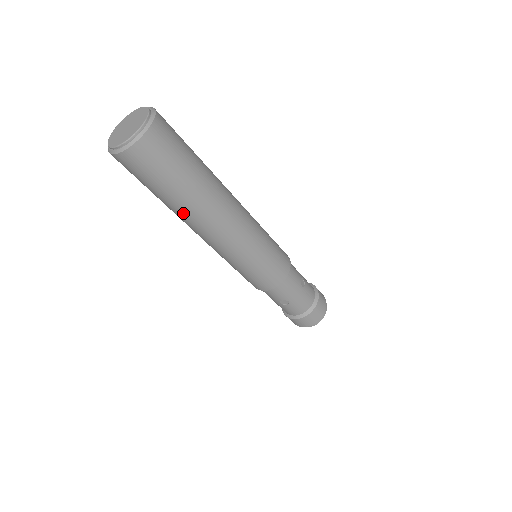
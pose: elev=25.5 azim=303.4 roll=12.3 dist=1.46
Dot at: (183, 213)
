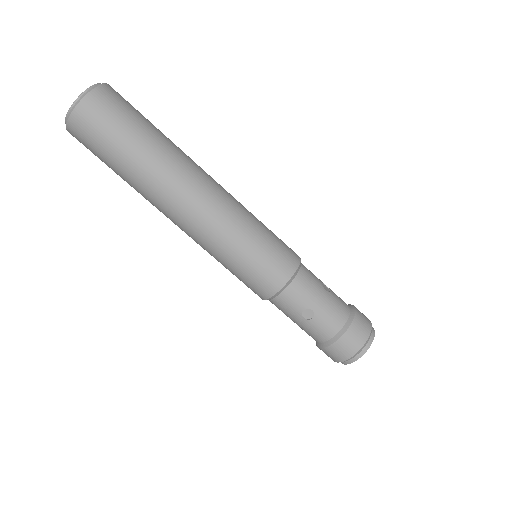
Dot at: (148, 182)
